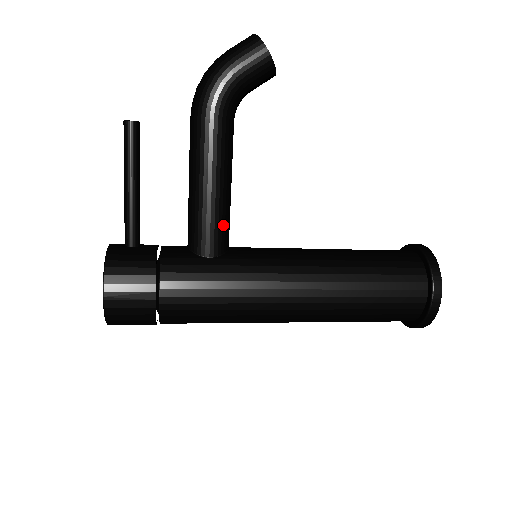
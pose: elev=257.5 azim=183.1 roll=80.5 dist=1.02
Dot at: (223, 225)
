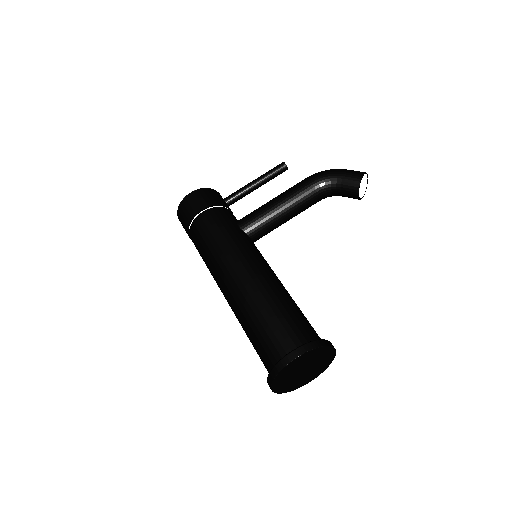
Dot at: (261, 222)
